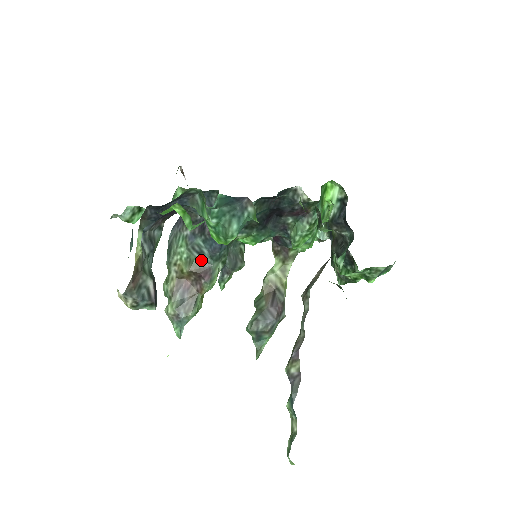
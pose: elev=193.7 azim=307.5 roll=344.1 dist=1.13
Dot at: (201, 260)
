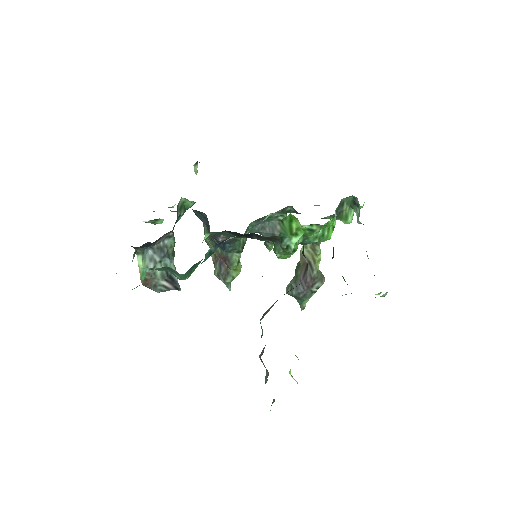
Dot at: (220, 249)
